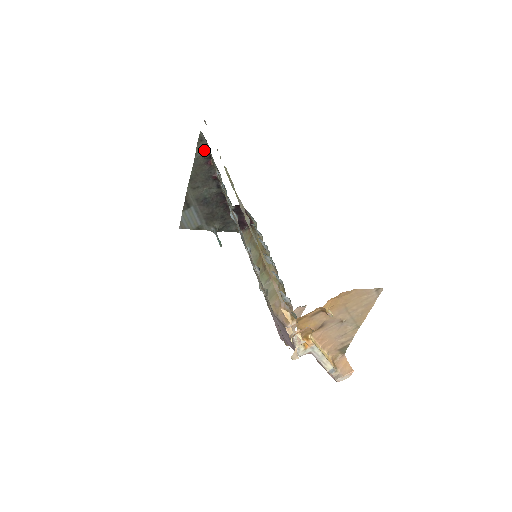
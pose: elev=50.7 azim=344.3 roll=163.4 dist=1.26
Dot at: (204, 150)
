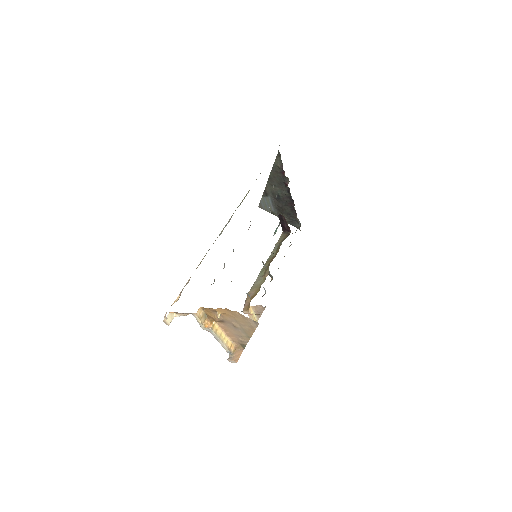
Dot at: (281, 163)
